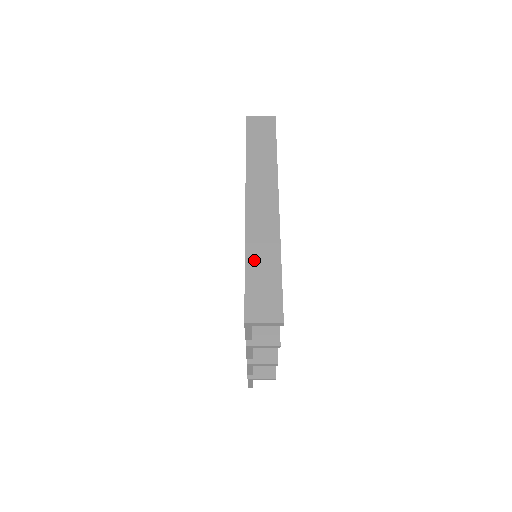
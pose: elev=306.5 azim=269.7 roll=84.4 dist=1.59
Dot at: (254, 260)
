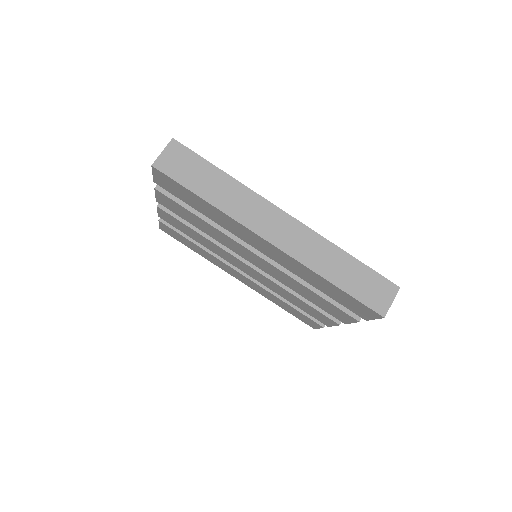
Dot at: (333, 273)
